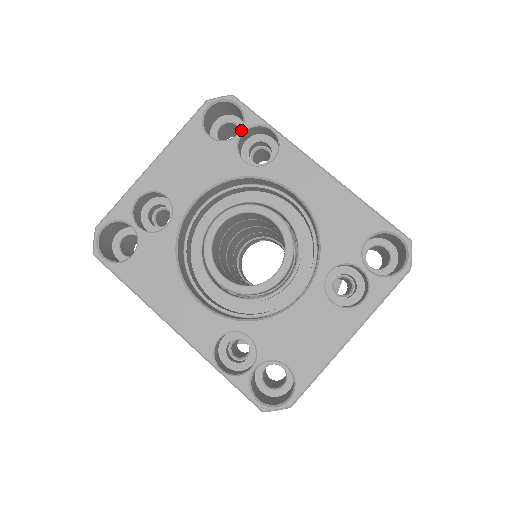
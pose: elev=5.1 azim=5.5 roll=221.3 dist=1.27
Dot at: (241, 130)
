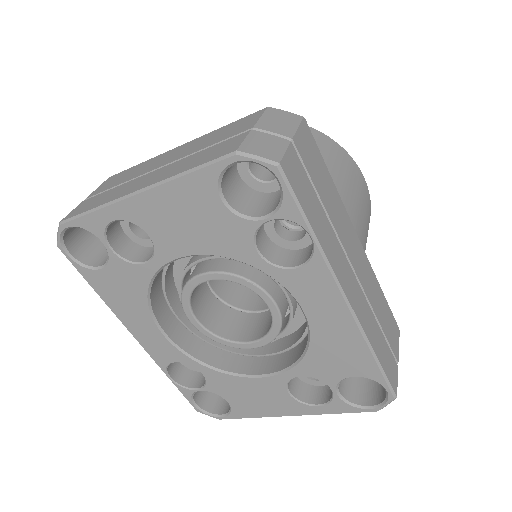
Dot at: (269, 217)
